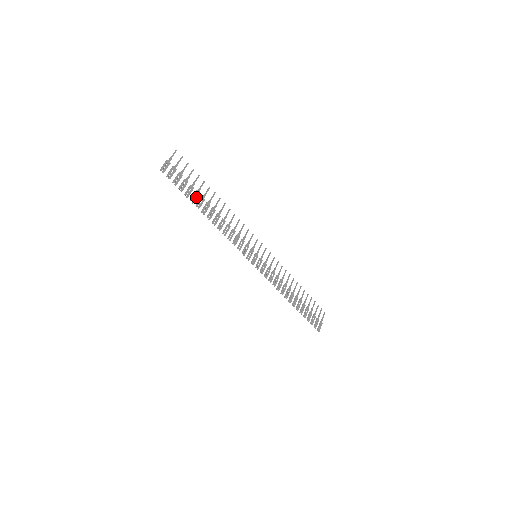
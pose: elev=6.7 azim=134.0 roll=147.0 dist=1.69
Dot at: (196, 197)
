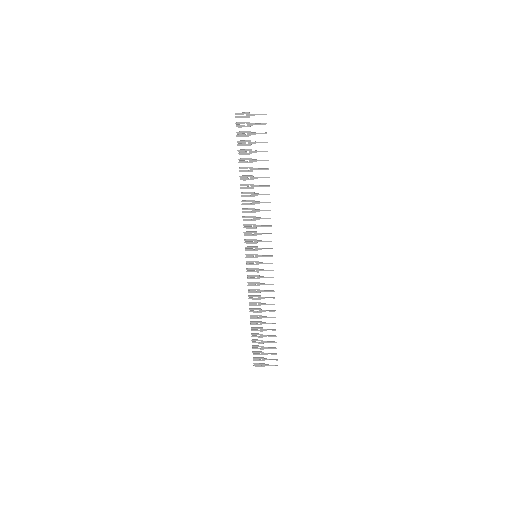
Dot at: (246, 162)
